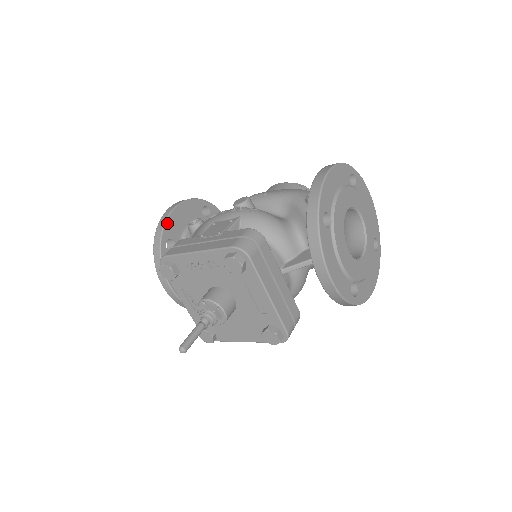
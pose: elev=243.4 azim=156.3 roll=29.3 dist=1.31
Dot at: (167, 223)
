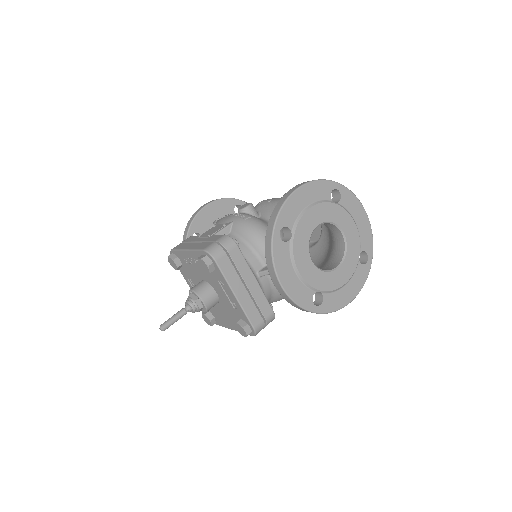
Dot at: (195, 219)
